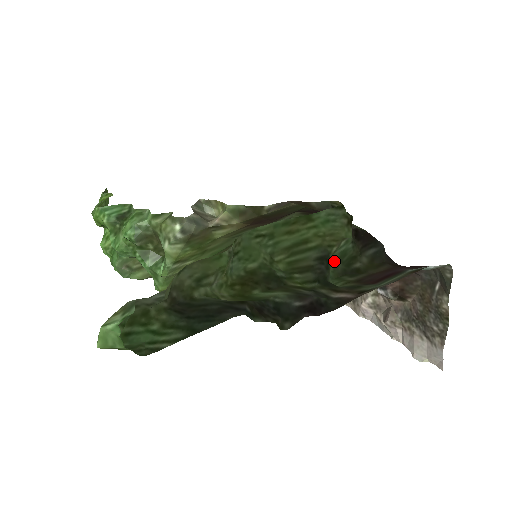
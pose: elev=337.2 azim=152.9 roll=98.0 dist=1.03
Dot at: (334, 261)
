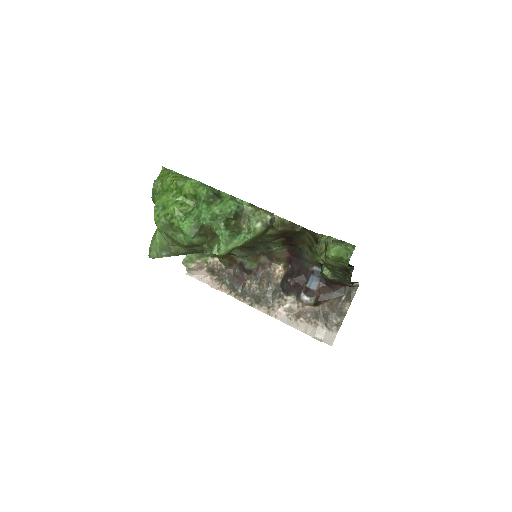
Dot at: occluded
